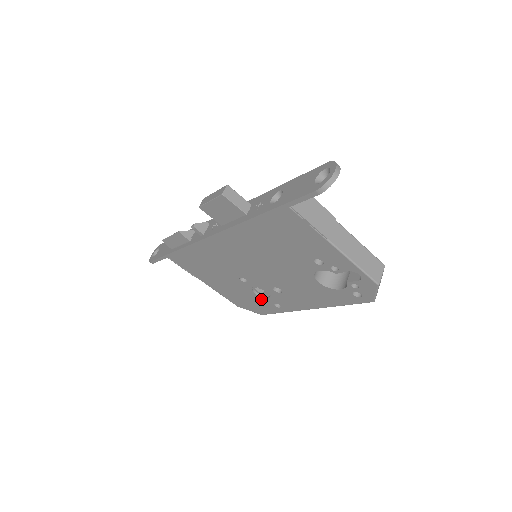
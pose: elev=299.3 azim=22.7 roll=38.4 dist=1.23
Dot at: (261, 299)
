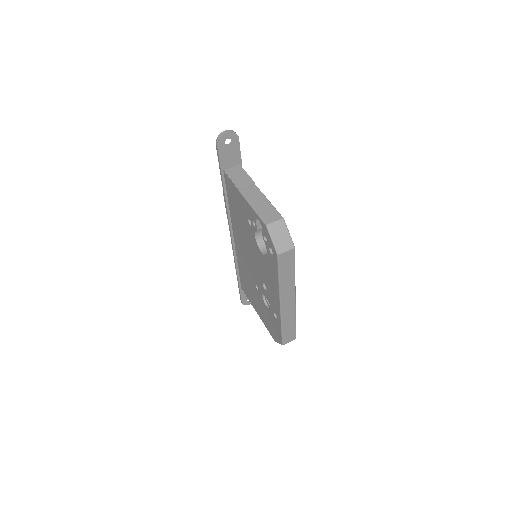
Dot at: (270, 313)
